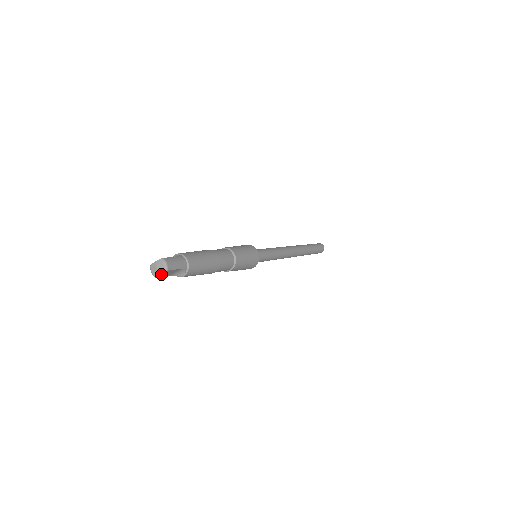
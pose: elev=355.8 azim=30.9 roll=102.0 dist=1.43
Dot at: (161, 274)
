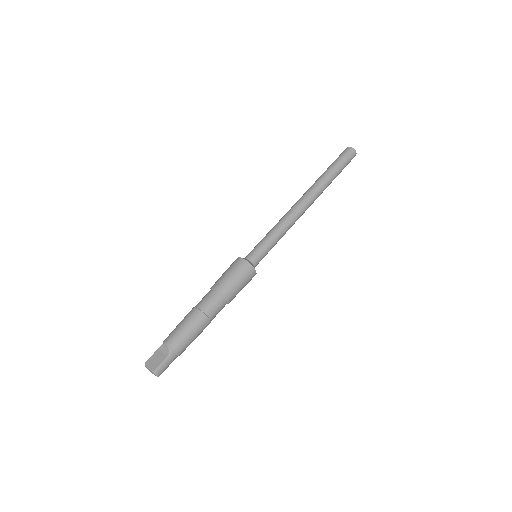
Dot at: occluded
